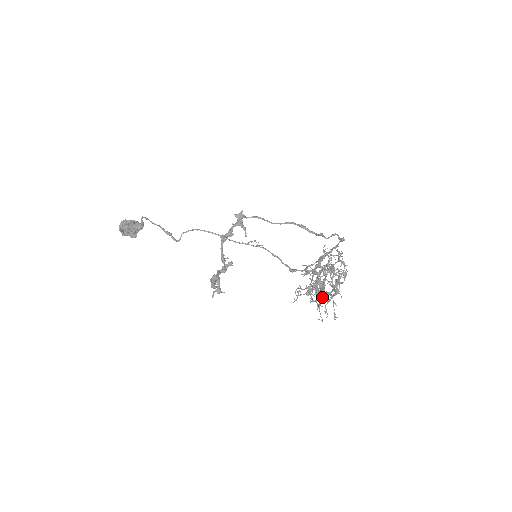
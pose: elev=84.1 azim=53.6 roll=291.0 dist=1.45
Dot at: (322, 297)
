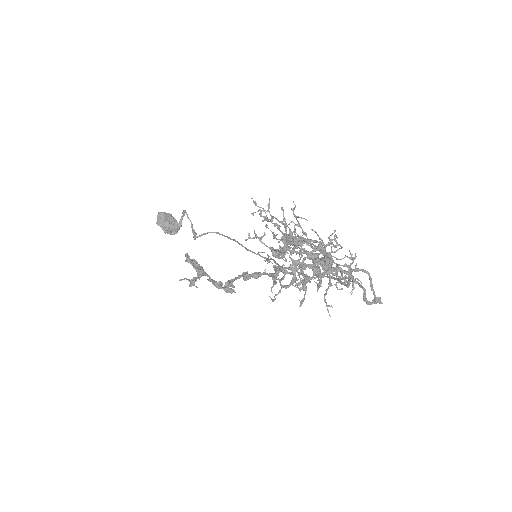
Dot at: (294, 279)
